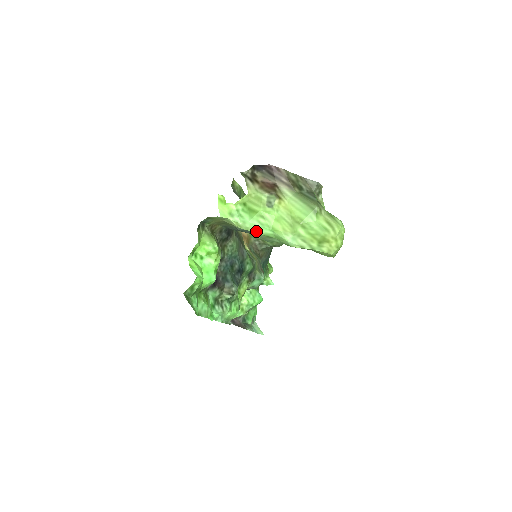
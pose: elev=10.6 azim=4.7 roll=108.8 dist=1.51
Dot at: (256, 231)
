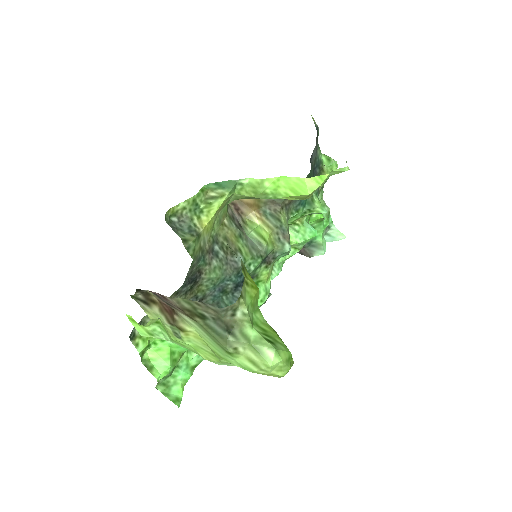
Dot at: occluded
